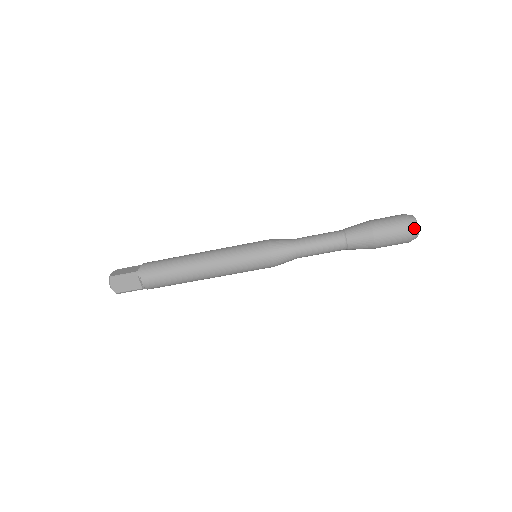
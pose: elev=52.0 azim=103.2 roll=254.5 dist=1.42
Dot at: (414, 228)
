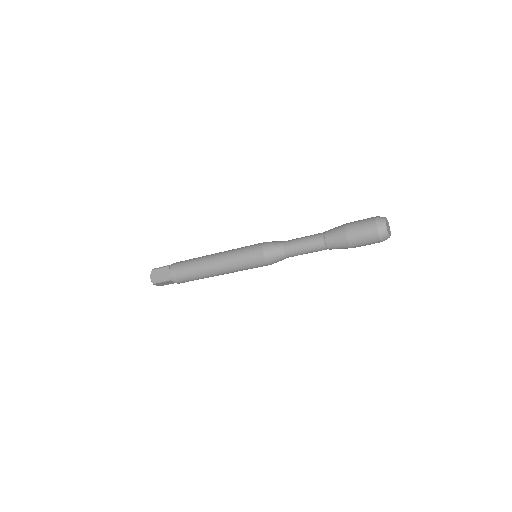
Dot at: (385, 238)
